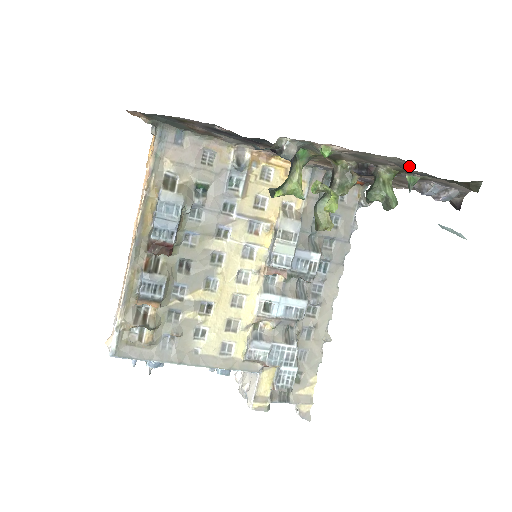
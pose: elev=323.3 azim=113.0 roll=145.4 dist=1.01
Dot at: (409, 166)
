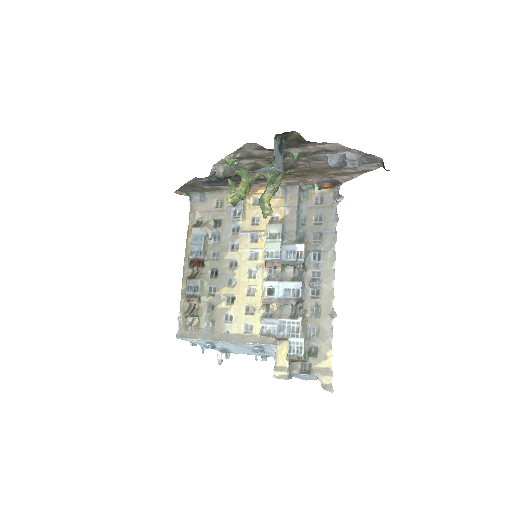
Dot at: (261, 146)
